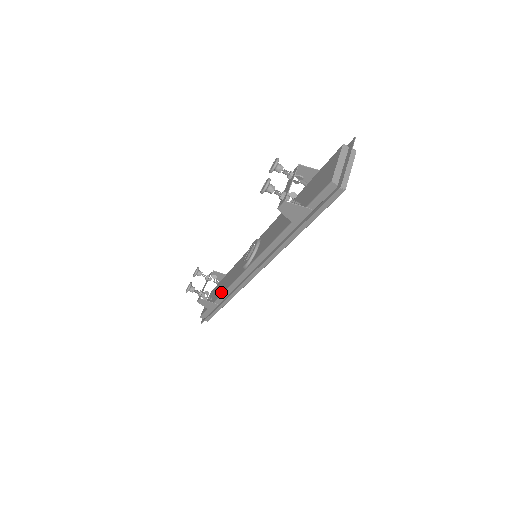
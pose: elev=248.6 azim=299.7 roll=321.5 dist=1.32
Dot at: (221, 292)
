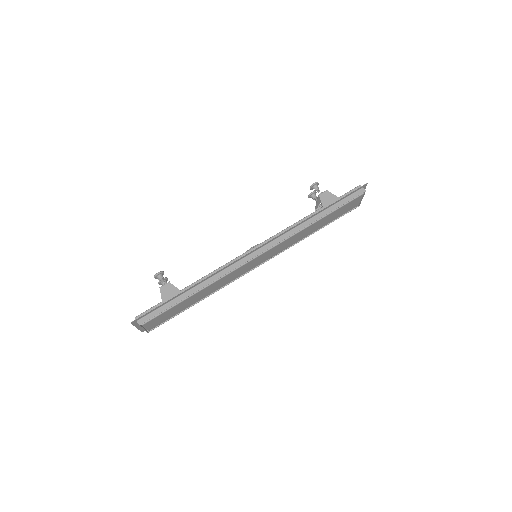
Dot at: (197, 282)
